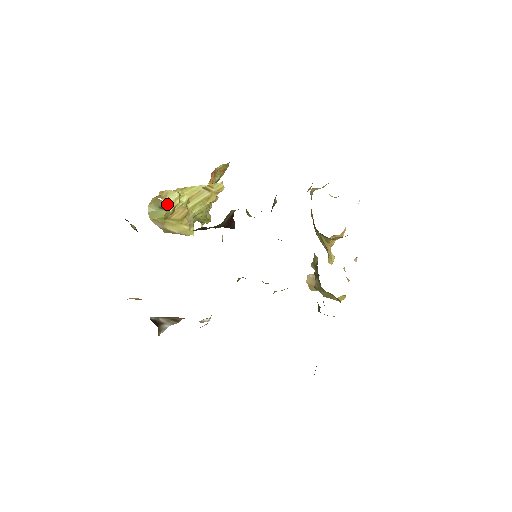
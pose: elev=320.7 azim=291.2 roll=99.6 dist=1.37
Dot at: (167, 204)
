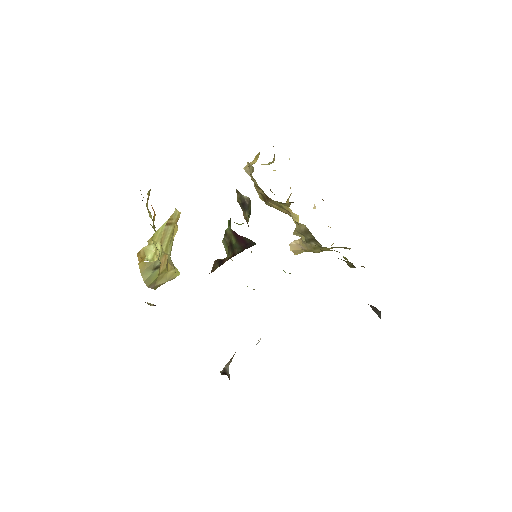
Dot at: (159, 262)
